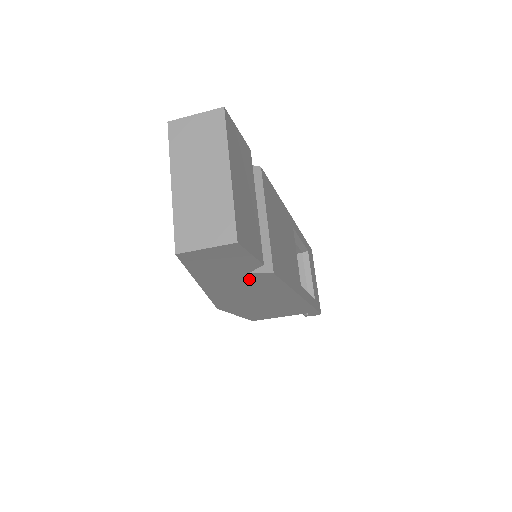
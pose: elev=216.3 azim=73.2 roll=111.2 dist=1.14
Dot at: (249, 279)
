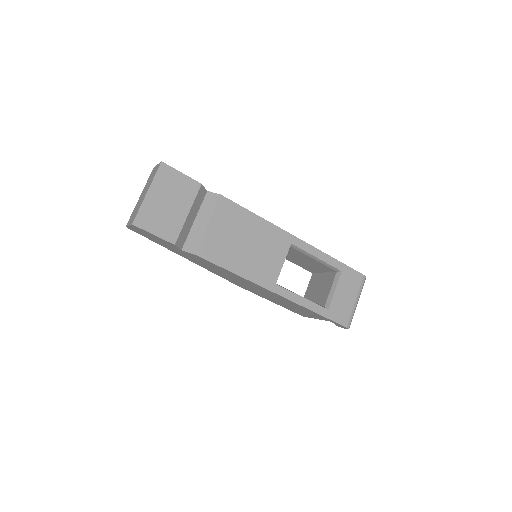
Dot at: (194, 257)
